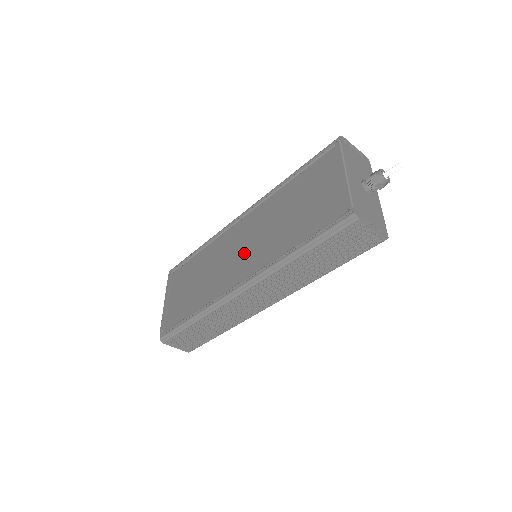
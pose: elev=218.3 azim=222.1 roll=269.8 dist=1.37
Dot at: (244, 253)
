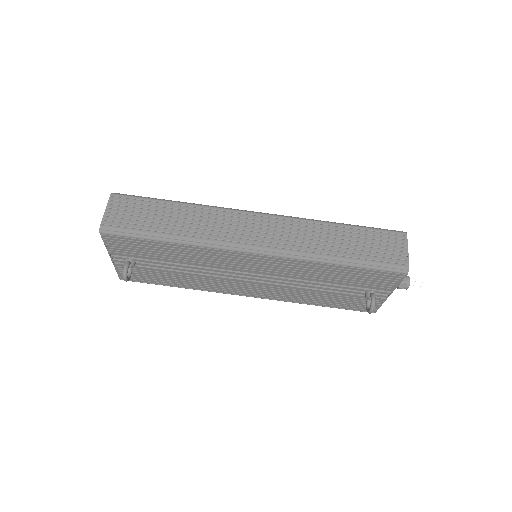
Dot at: occluded
